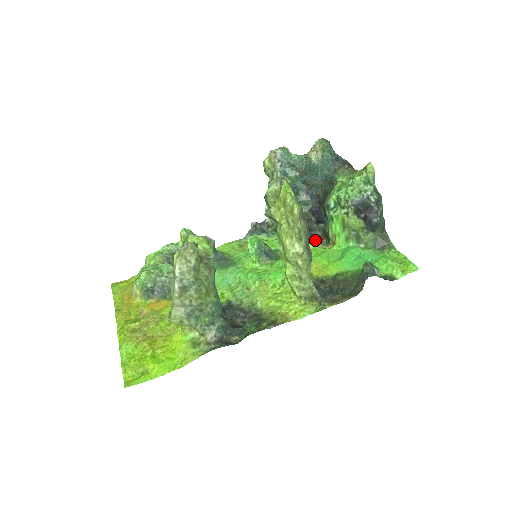
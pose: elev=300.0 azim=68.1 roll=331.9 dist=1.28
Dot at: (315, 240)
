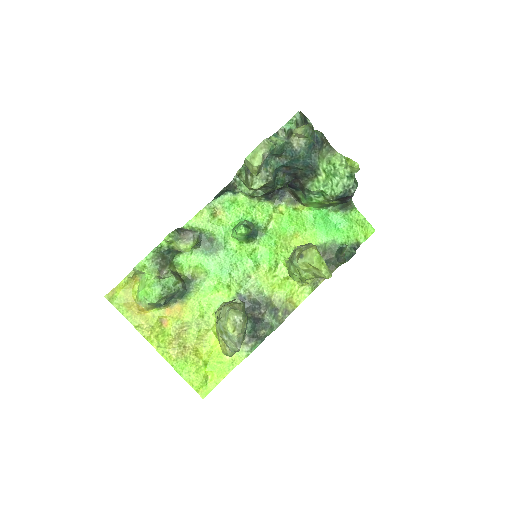
Dot at: (283, 197)
